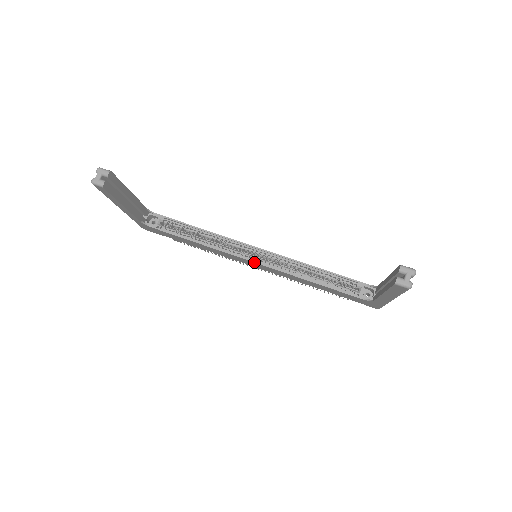
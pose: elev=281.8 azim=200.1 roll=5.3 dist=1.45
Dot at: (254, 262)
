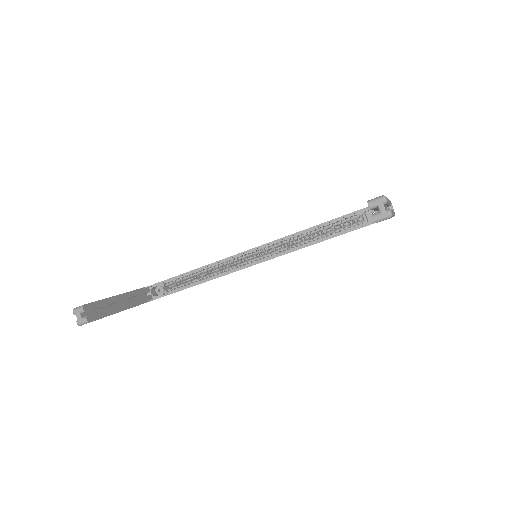
Dot at: occluded
